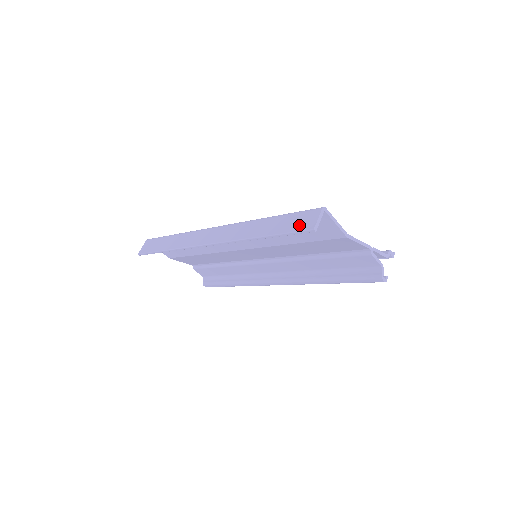
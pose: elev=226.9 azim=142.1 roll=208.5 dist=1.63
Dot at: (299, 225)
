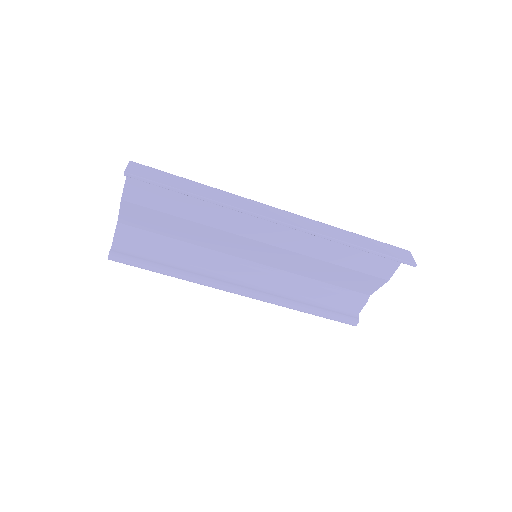
Dot at: (399, 255)
